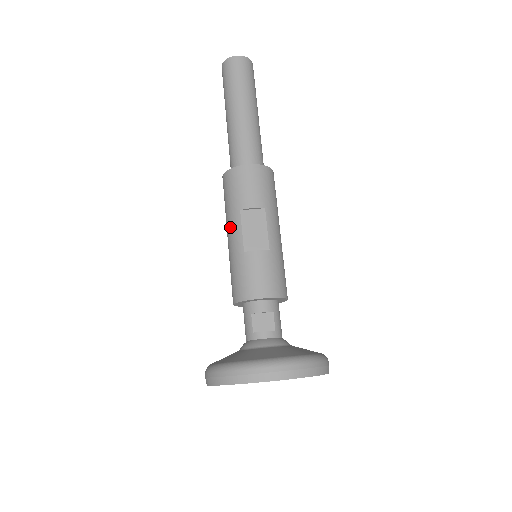
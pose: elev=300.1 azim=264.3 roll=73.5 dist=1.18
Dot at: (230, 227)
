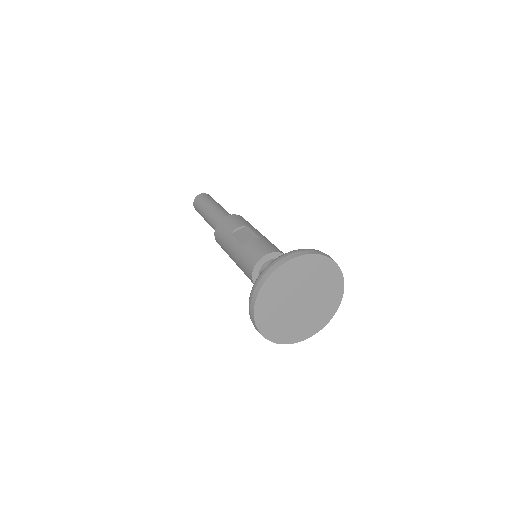
Dot at: (229, 247)
